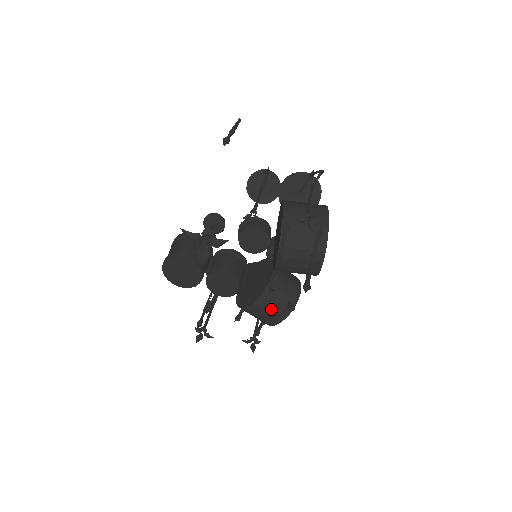
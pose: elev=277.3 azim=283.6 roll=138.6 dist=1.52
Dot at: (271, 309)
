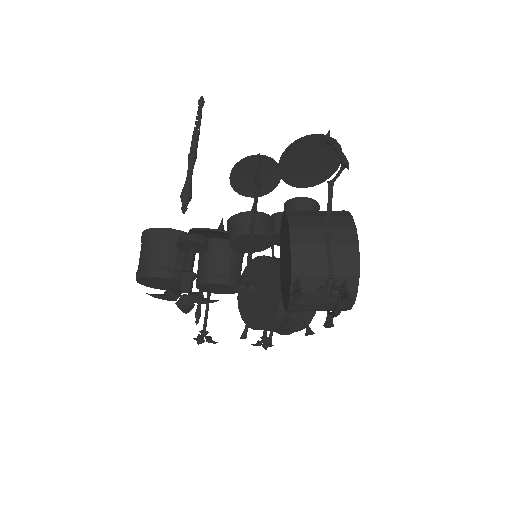
Dot at: occluded
